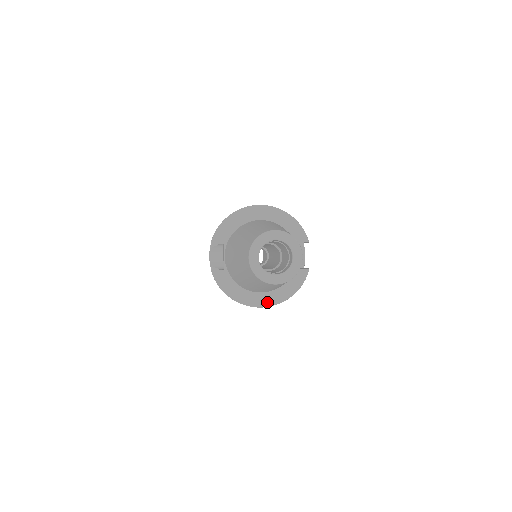
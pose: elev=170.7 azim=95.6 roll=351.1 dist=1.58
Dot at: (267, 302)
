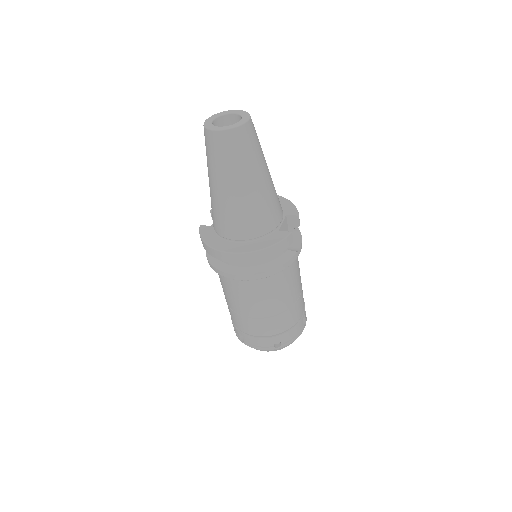
Dot at: (238, 250)
